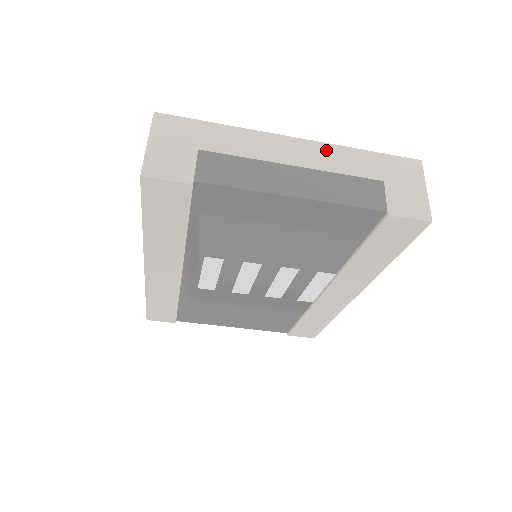
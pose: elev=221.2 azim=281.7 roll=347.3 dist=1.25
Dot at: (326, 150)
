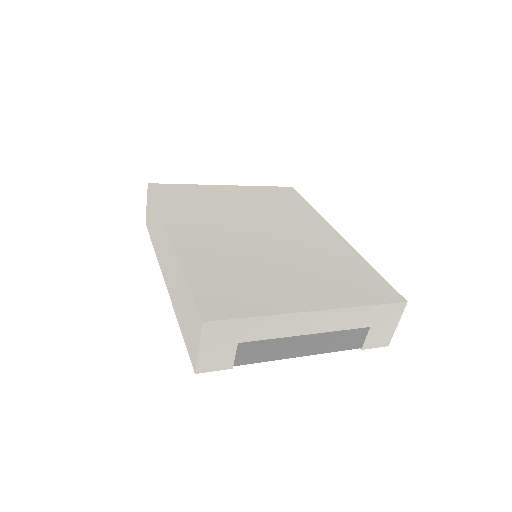
Dot at: (337, 315)
